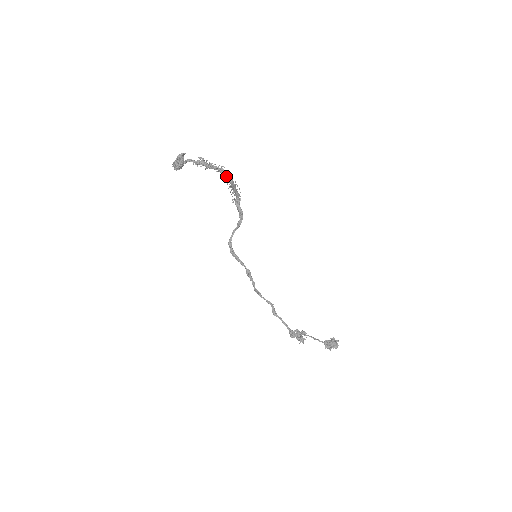
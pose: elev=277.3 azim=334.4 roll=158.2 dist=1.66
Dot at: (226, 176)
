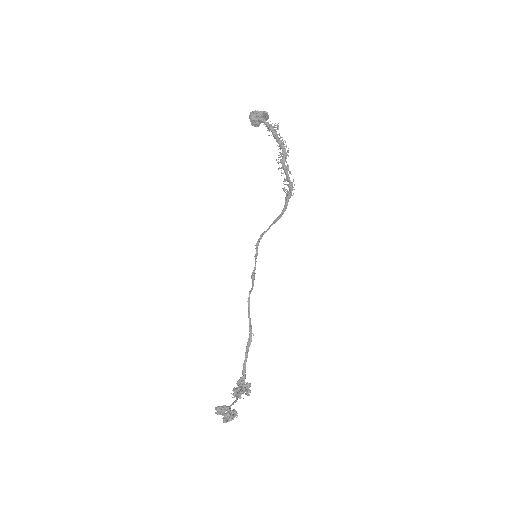
Dot at: (282, 153)
